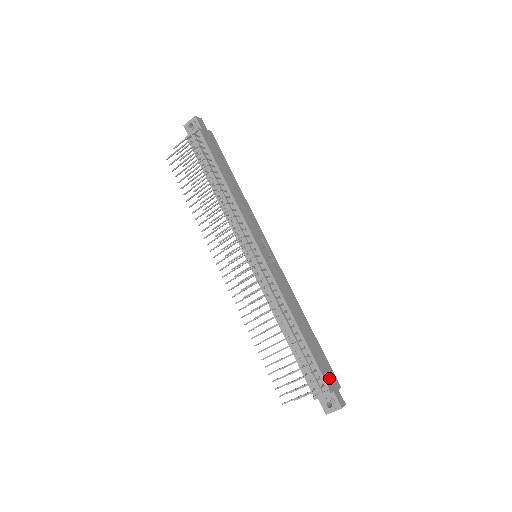
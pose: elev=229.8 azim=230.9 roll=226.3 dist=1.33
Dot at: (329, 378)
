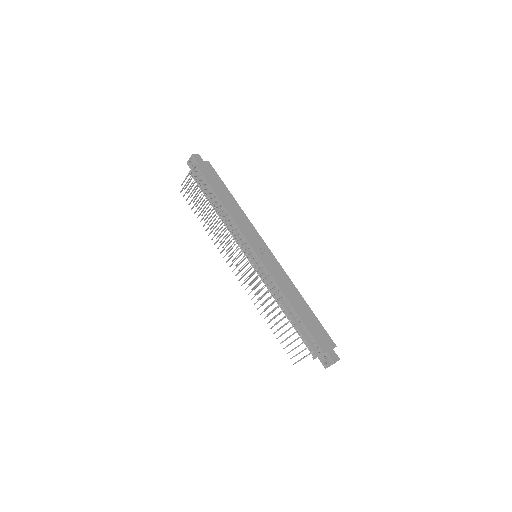
Dot at: (323, 342)
